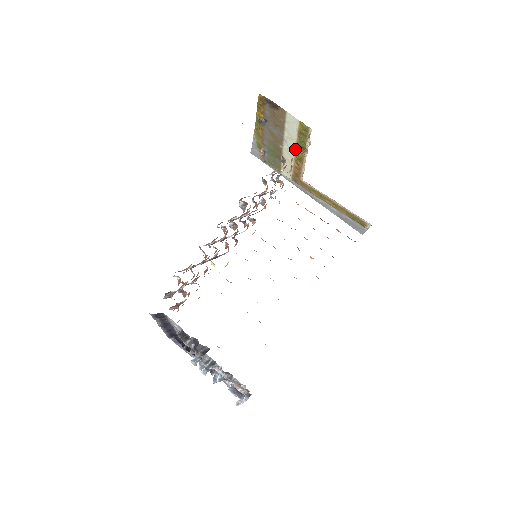
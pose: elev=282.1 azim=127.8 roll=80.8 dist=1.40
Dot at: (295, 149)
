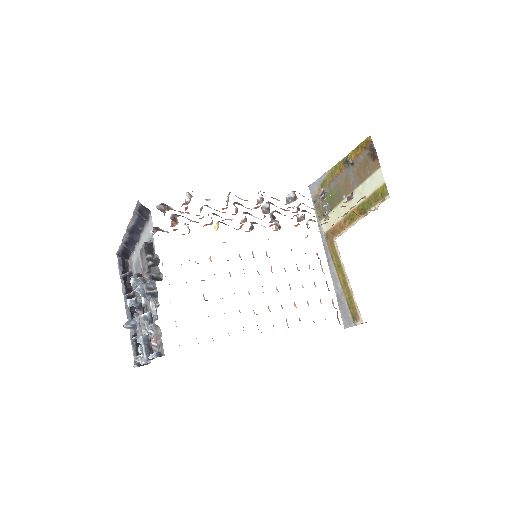
Dot at: (356, 207)
